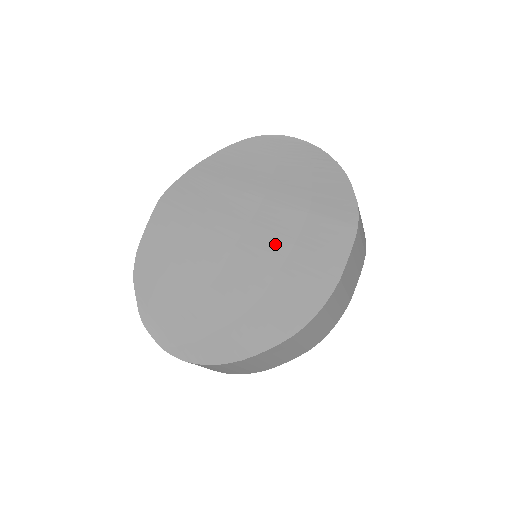
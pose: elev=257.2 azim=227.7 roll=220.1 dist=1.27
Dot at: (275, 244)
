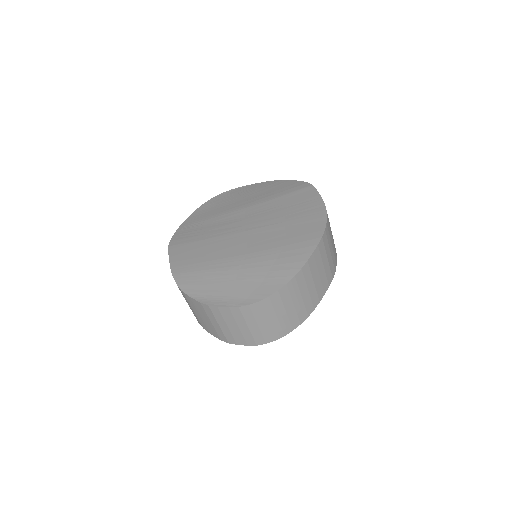
Dot at: (271, 216)
